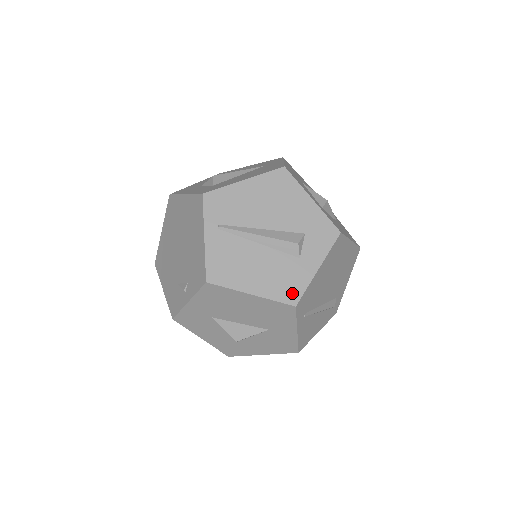
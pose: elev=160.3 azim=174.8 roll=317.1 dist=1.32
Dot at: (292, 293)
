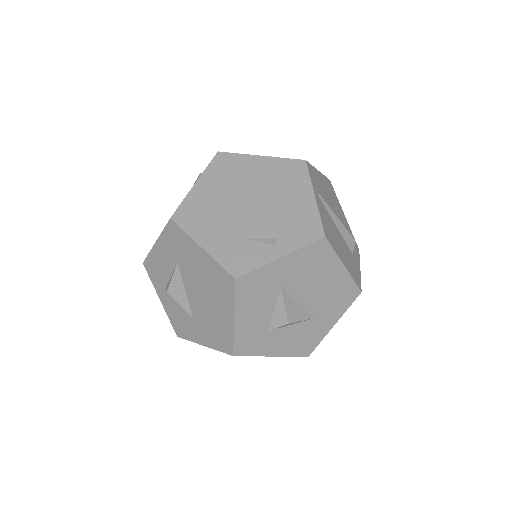
Dot at: (358, 280)
